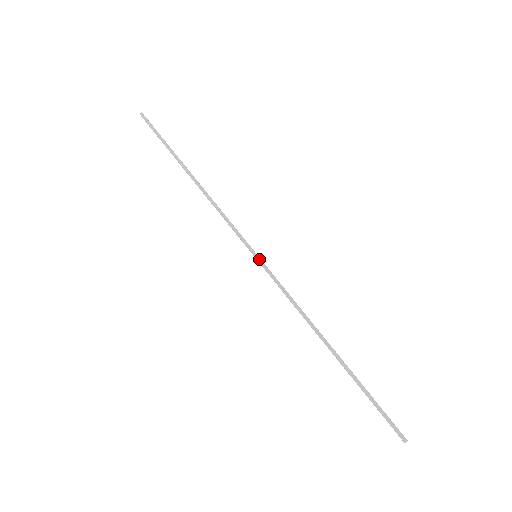
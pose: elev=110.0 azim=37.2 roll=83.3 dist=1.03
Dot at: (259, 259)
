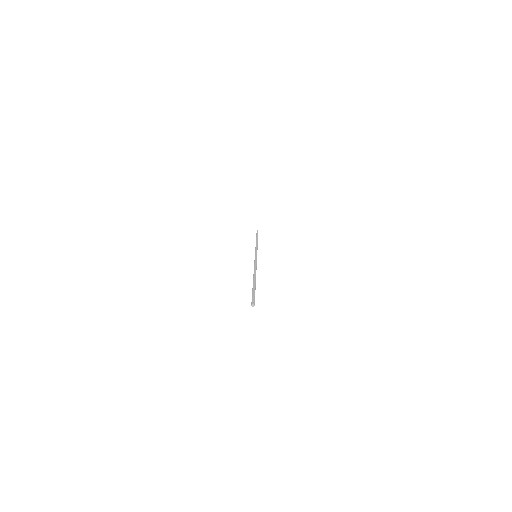
Dot at: (256, 256)
